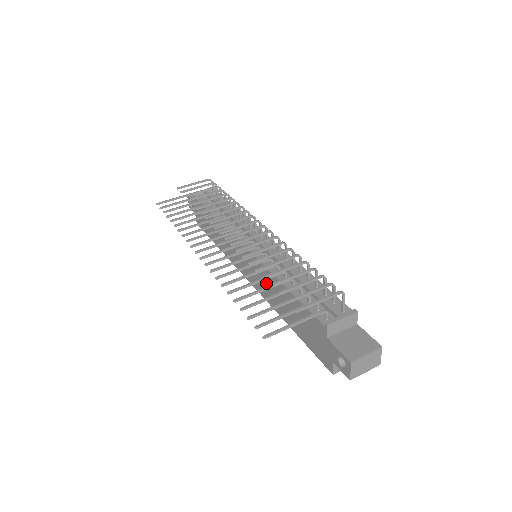
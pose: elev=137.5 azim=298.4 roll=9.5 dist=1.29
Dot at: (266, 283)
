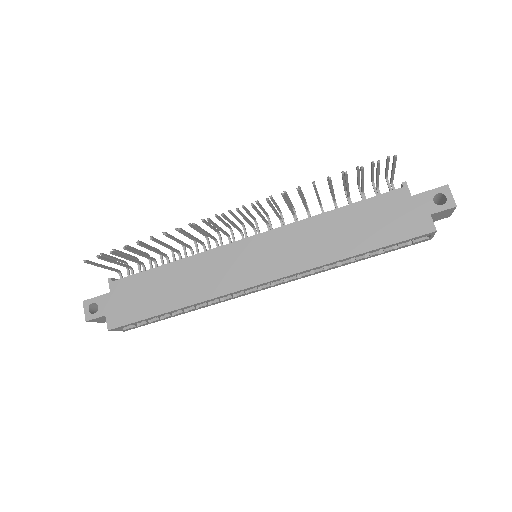
Dot at: (299, 243)
